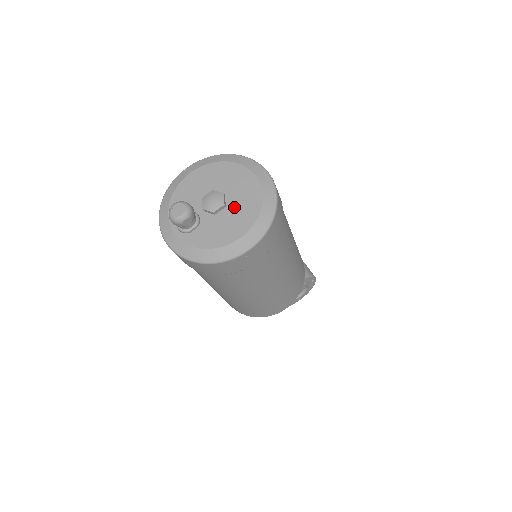
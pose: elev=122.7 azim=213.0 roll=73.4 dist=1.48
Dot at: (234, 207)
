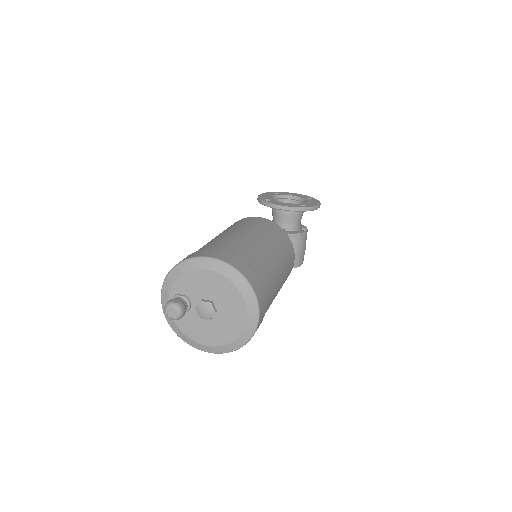
Dot at: (216, 324)
